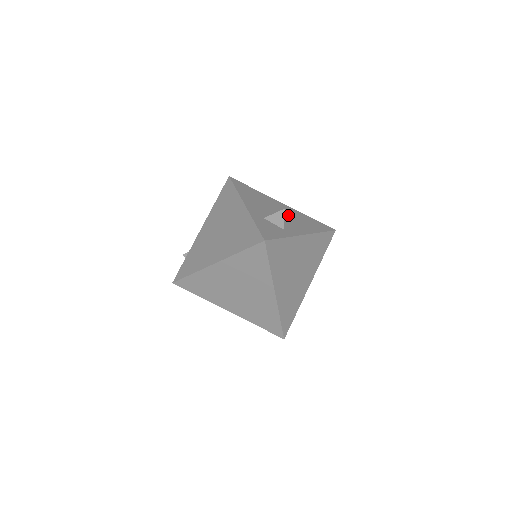
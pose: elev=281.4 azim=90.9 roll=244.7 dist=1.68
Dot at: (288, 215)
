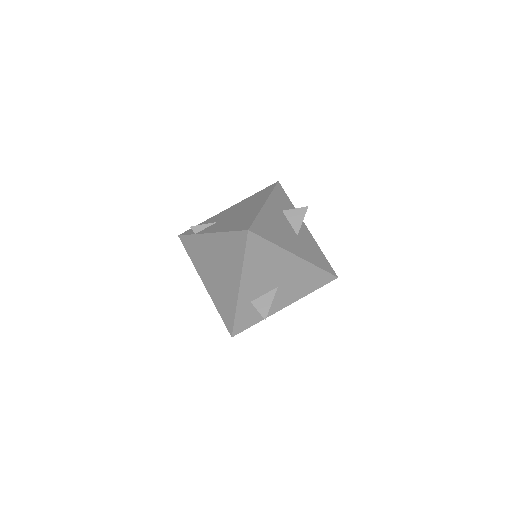
Dot at: (288, 280)
